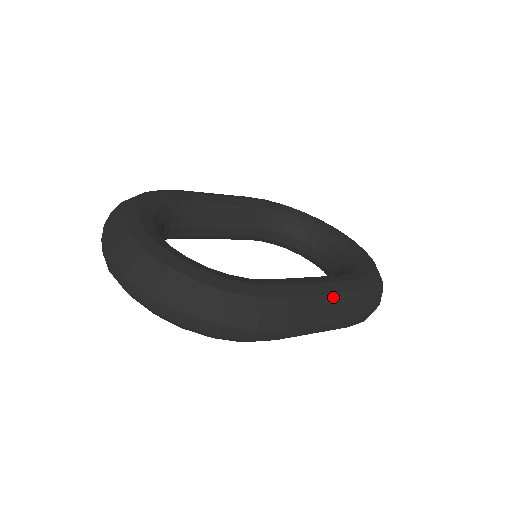
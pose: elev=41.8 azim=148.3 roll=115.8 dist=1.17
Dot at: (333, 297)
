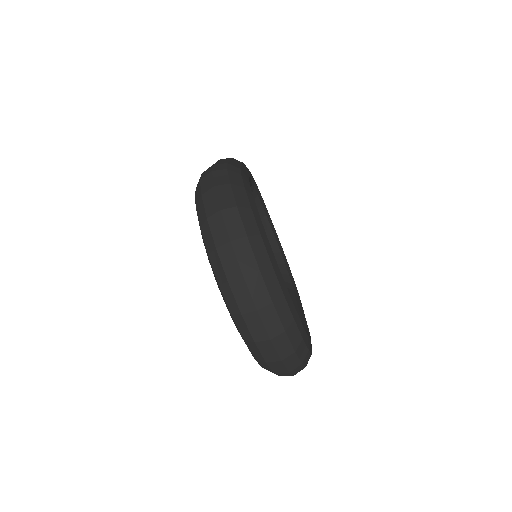
Dot at: occluded
